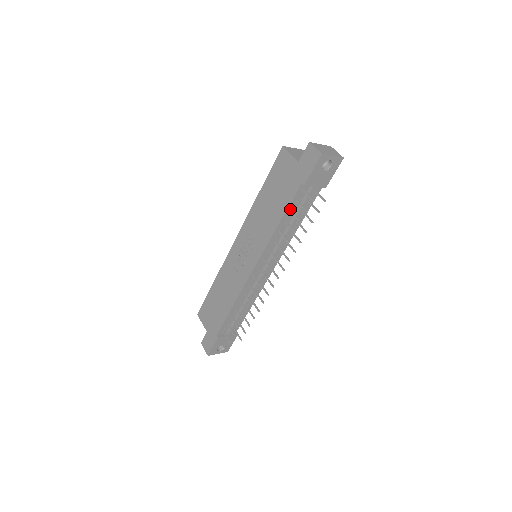
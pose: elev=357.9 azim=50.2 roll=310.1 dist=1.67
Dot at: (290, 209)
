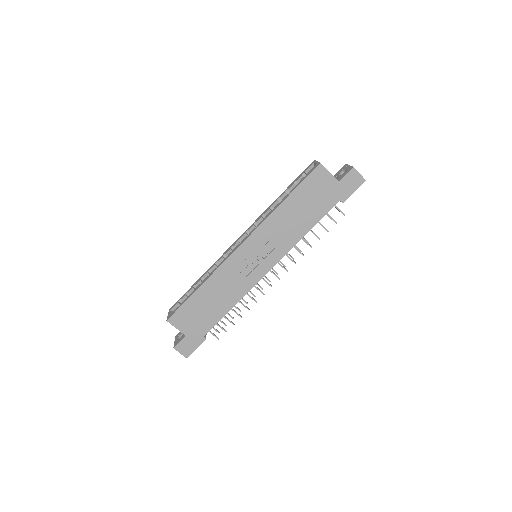
Dot at: (319, 220)
